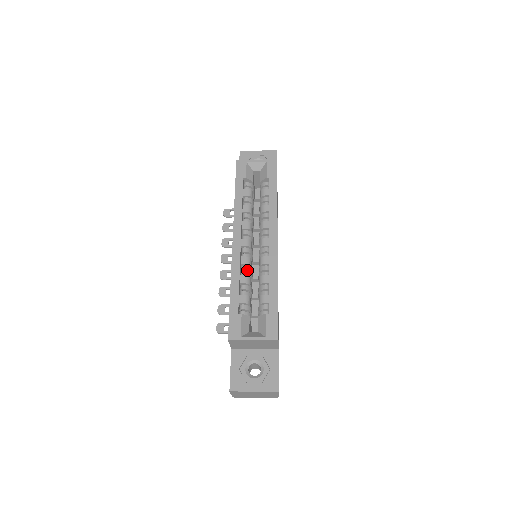
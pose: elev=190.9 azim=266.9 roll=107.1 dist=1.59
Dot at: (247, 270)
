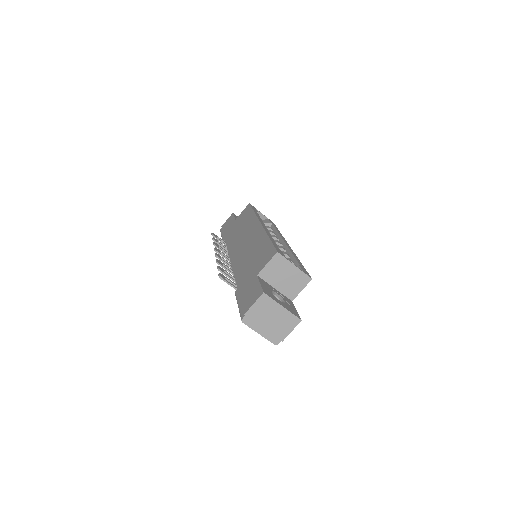
Dot at: occluded
